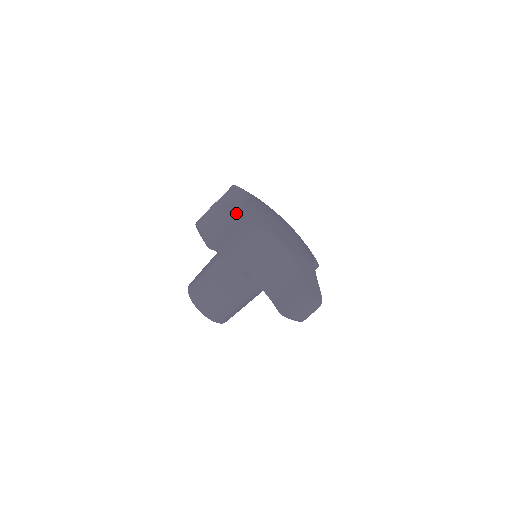
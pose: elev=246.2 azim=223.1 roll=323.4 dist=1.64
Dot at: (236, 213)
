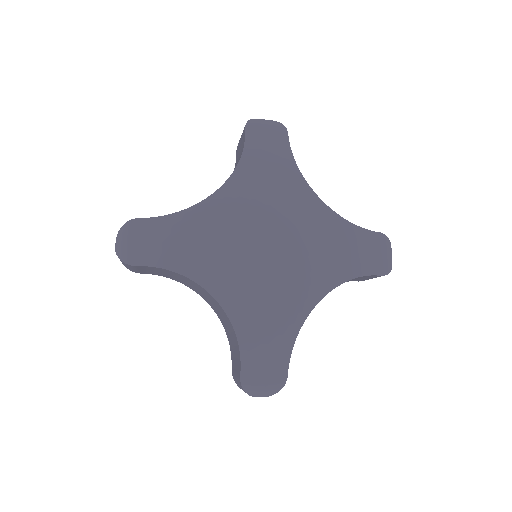
Dot at: (269, 366)
